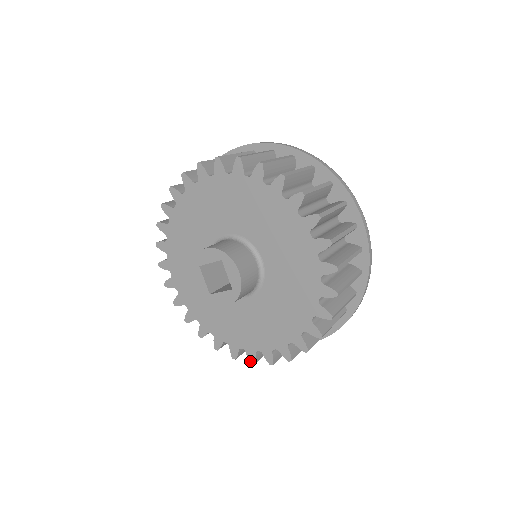
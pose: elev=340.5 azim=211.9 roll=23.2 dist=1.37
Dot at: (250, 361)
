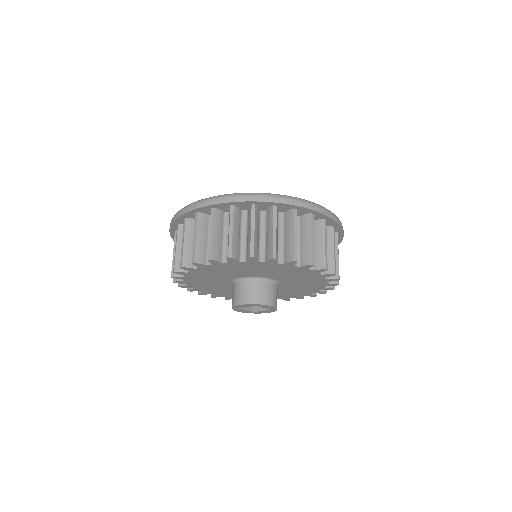
Dot at: occluded
